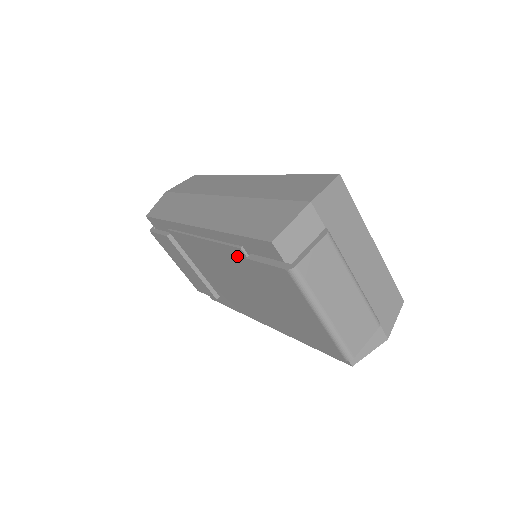
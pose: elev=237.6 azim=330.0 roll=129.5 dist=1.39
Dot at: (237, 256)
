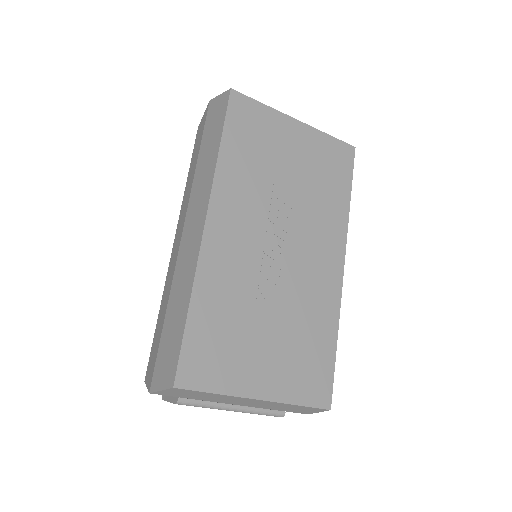
Dot at: occluded
